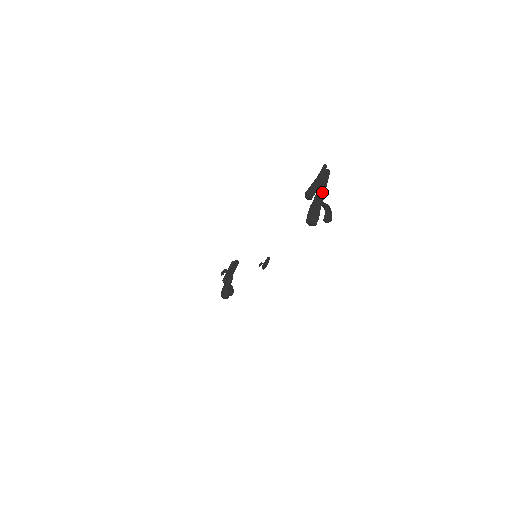
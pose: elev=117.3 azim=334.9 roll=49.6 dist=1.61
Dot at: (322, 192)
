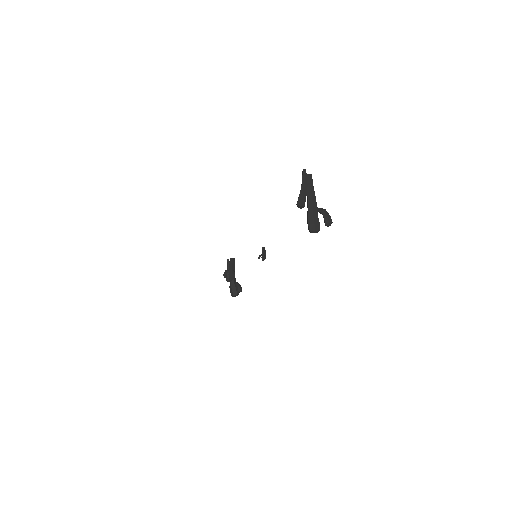
Dot at: (313, 199)
